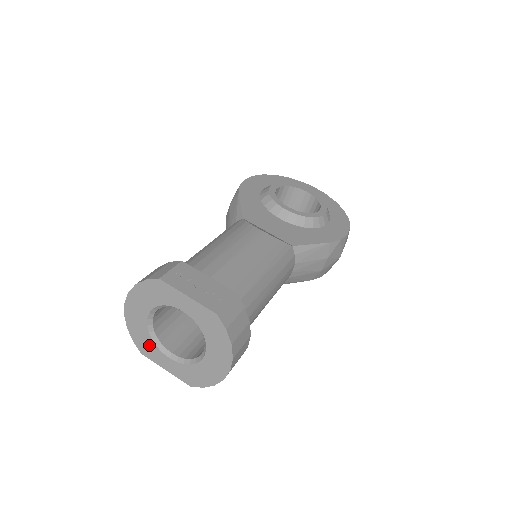
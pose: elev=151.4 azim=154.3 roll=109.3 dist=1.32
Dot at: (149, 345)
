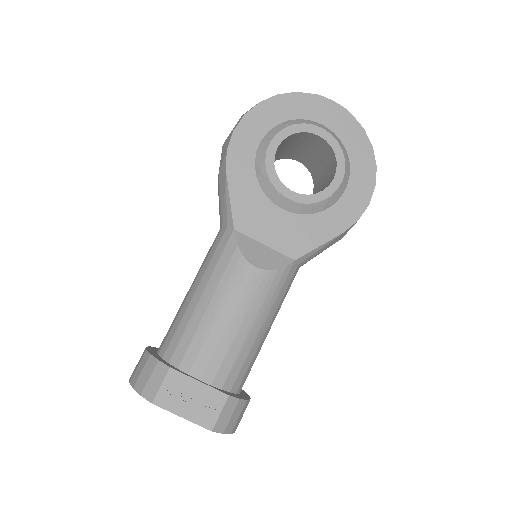
Dot at: occluded
